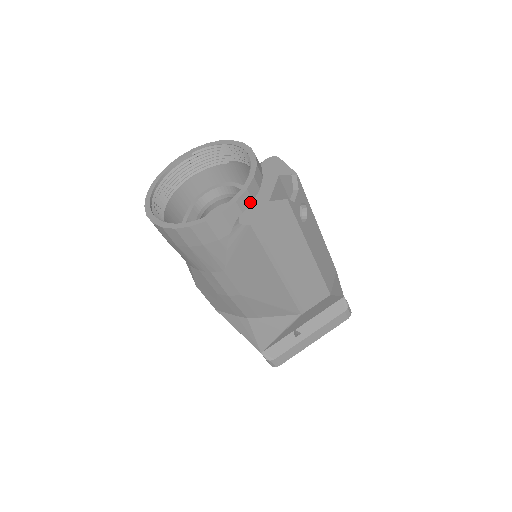
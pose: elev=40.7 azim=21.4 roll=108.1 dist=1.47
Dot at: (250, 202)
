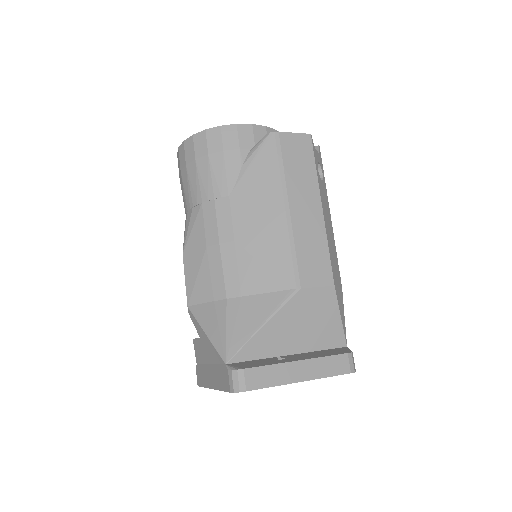
Dot at: occluded
